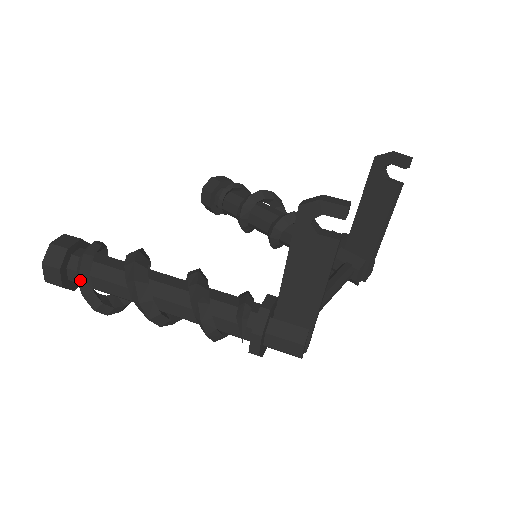
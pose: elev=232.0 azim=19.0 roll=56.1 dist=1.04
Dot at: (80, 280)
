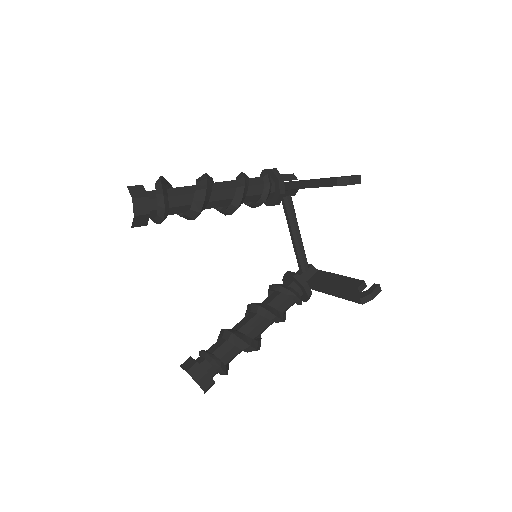
Dot at: occluded
